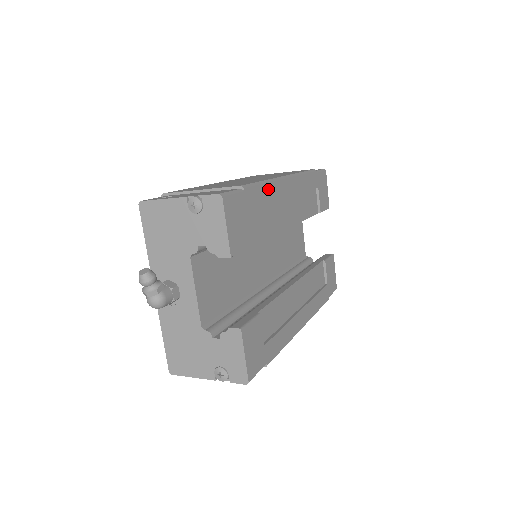
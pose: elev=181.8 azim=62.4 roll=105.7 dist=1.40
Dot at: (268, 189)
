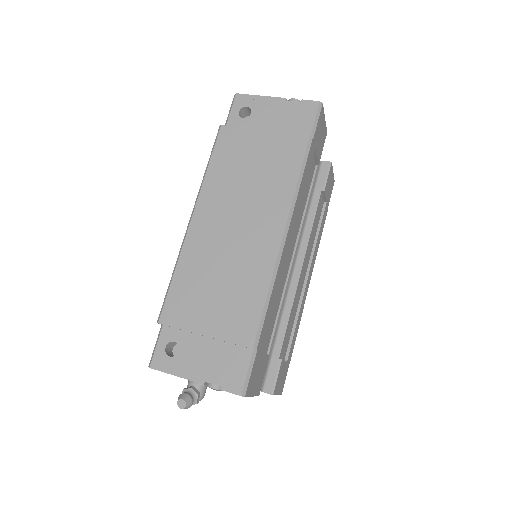
Dot at: (273, 293)
